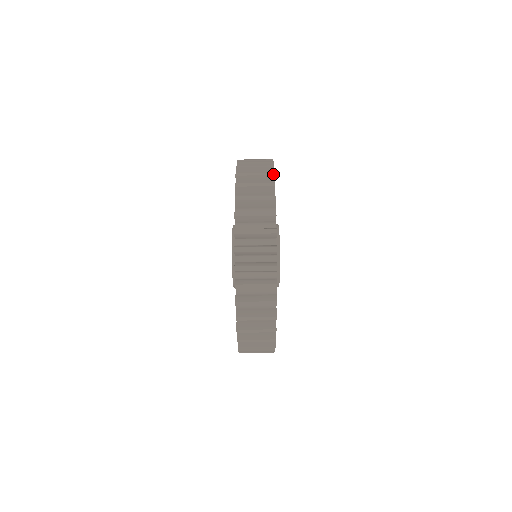
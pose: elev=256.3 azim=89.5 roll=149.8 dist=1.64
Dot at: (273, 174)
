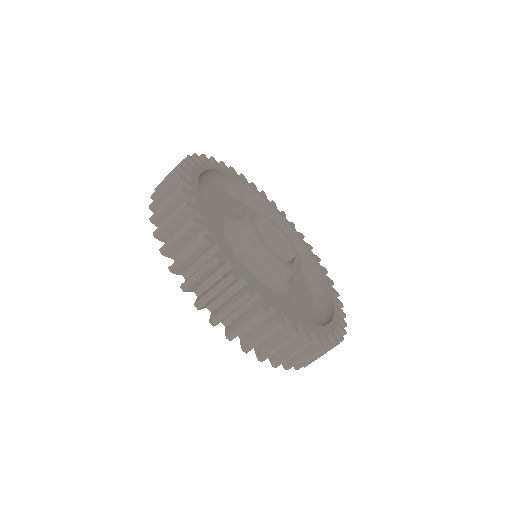
Dot at: (192, 222)
